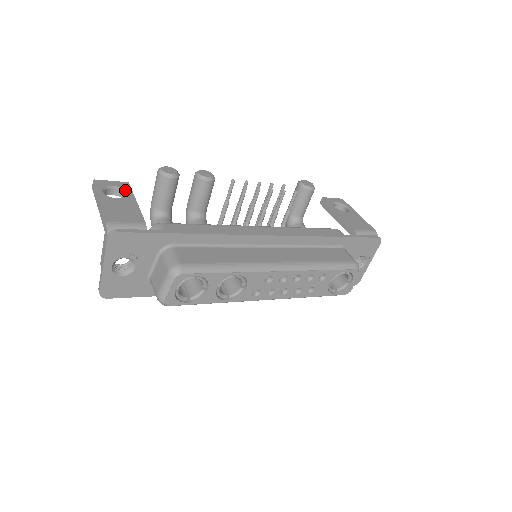
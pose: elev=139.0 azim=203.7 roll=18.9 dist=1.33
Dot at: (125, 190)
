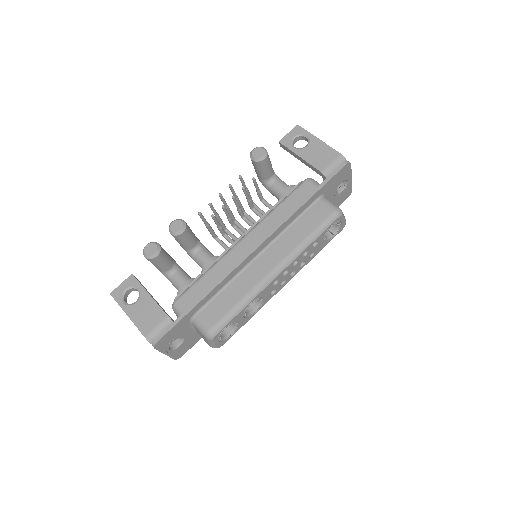
Dot at: (135, 287)
